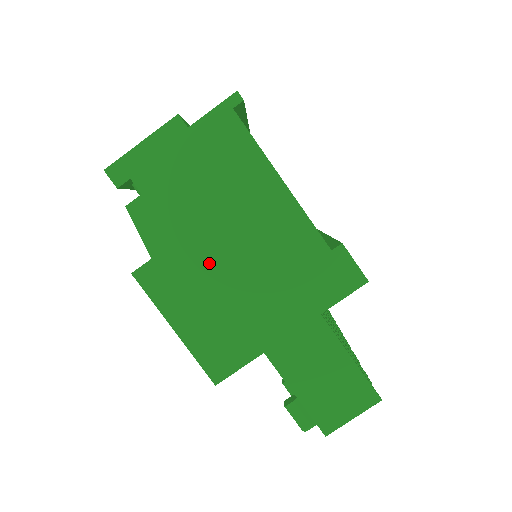
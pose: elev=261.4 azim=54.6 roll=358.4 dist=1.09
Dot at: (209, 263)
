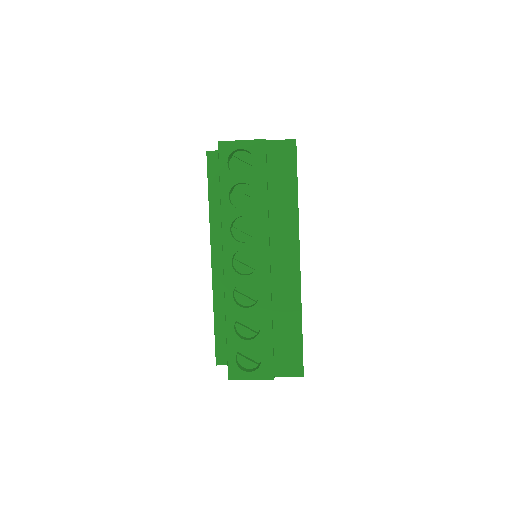
Dot at: occluded
